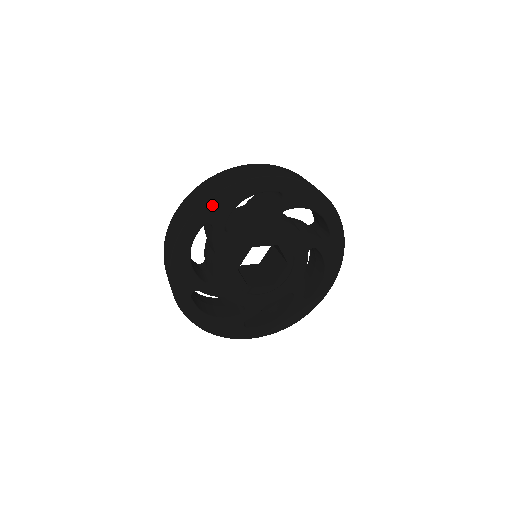
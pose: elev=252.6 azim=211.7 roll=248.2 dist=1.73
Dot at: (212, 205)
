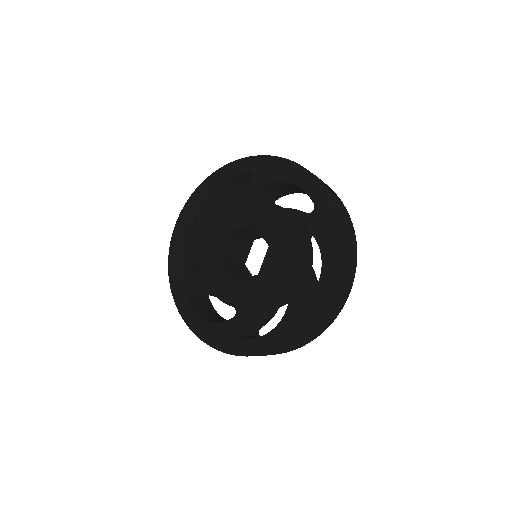
Dot at: (195, 197)
